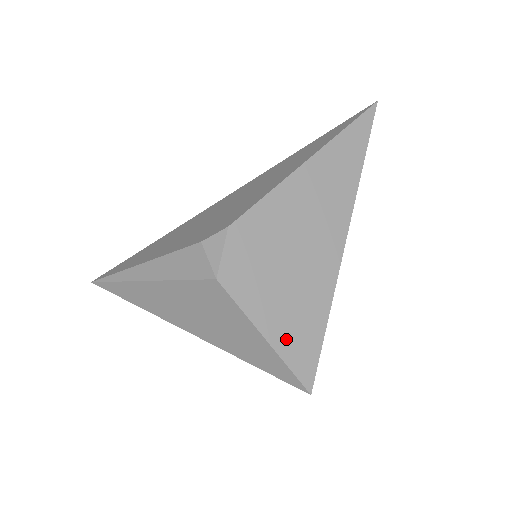
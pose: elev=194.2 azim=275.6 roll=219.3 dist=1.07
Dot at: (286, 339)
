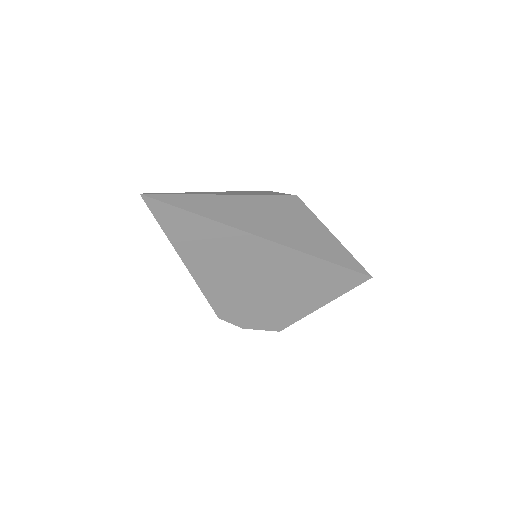
Dot at: occluded
